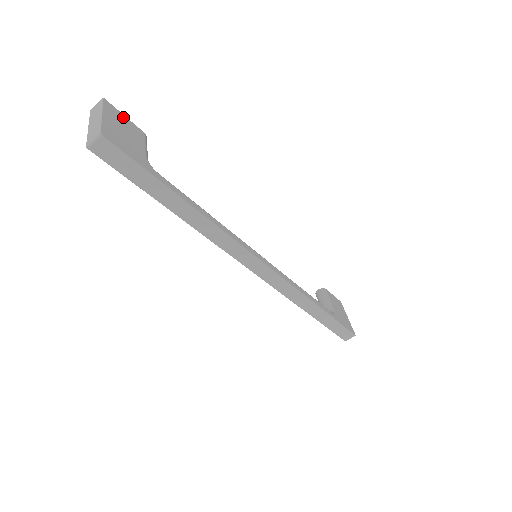
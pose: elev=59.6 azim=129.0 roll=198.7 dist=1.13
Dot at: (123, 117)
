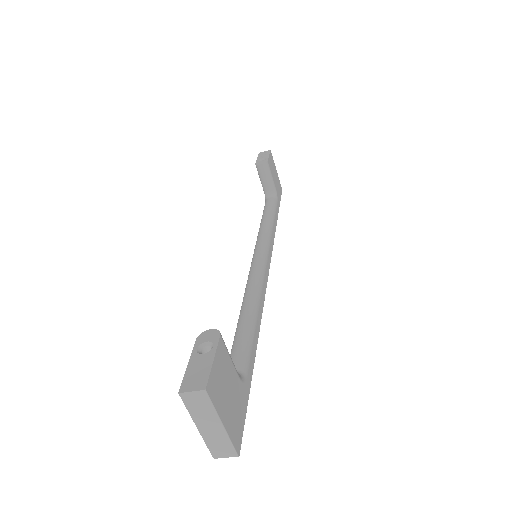
Dot at: (215, 368)
